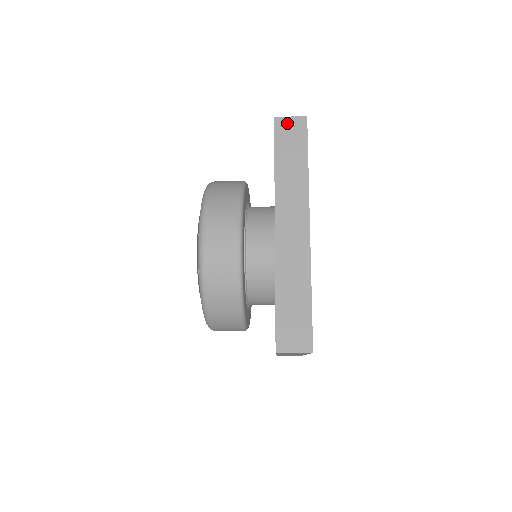
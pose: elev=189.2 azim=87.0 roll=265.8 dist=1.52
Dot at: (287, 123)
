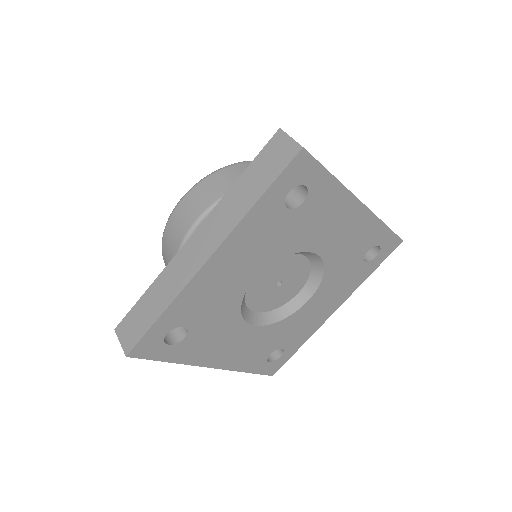
Dot at: occluded
